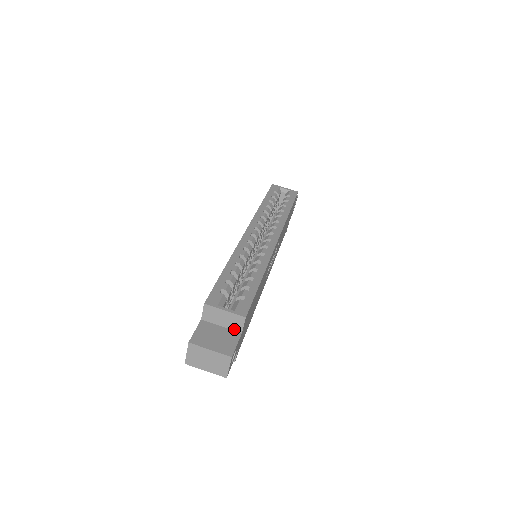
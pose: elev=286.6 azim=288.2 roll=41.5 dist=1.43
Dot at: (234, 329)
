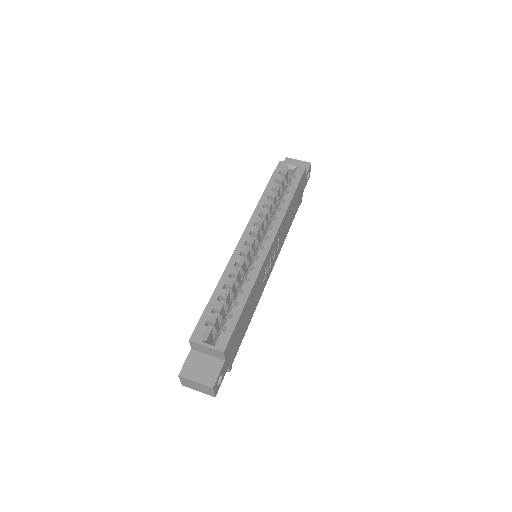
Dot at: (218, 357)
